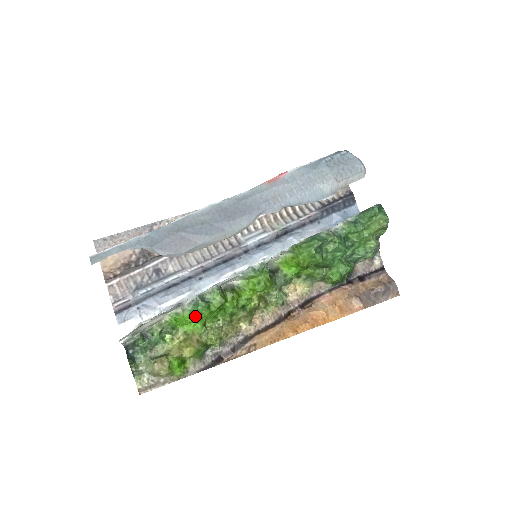
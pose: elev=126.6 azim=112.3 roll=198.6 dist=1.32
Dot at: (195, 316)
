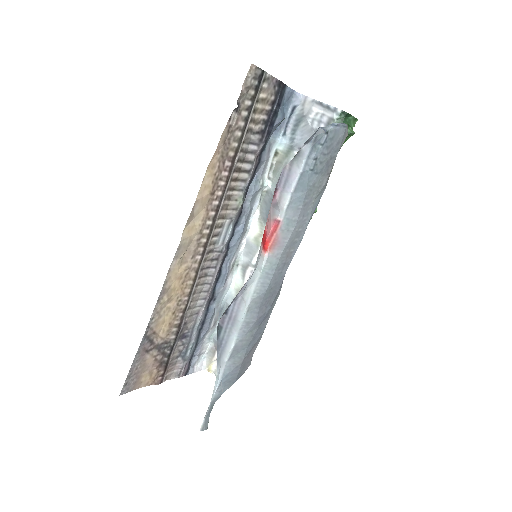
Dot at: occluded
